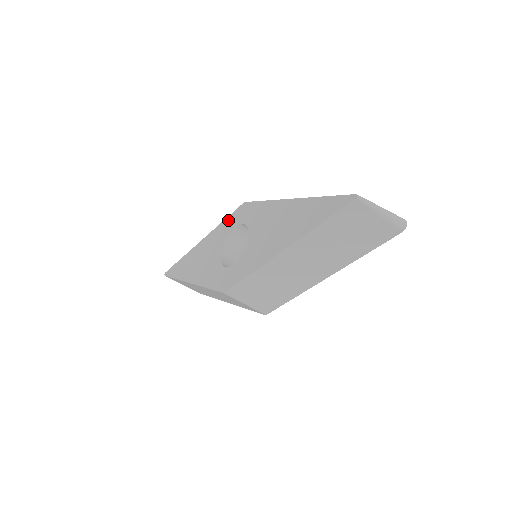
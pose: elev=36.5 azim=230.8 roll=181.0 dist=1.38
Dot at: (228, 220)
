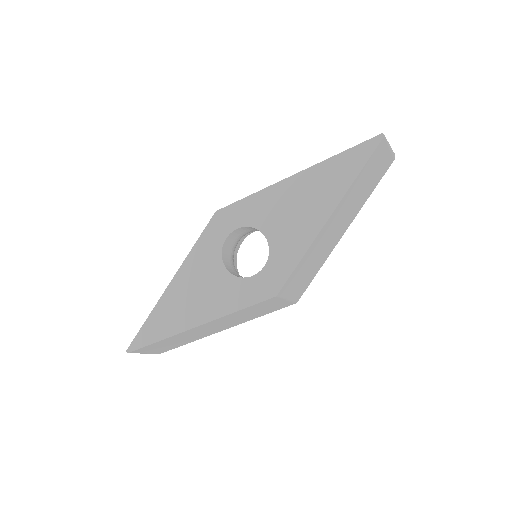
Dot at: (204, 239)
